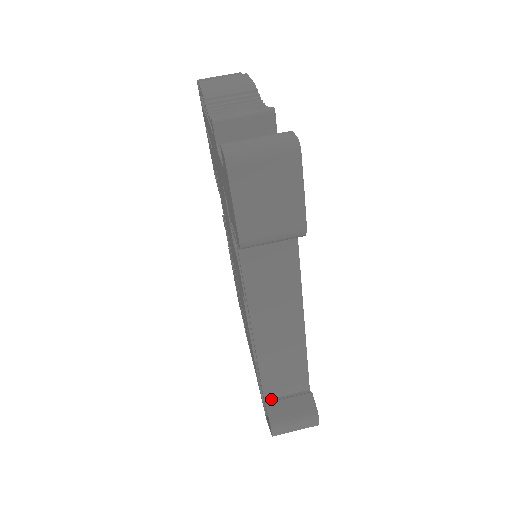
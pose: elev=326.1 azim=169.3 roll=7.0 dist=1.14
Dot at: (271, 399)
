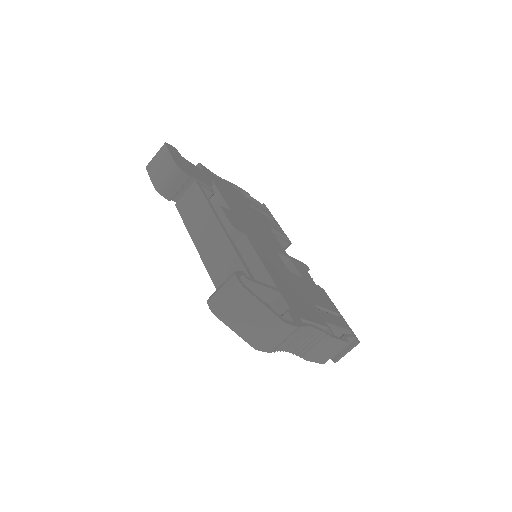
Dot at: occluded
